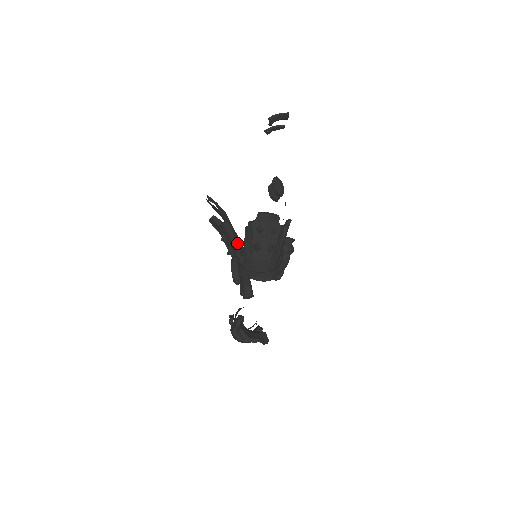
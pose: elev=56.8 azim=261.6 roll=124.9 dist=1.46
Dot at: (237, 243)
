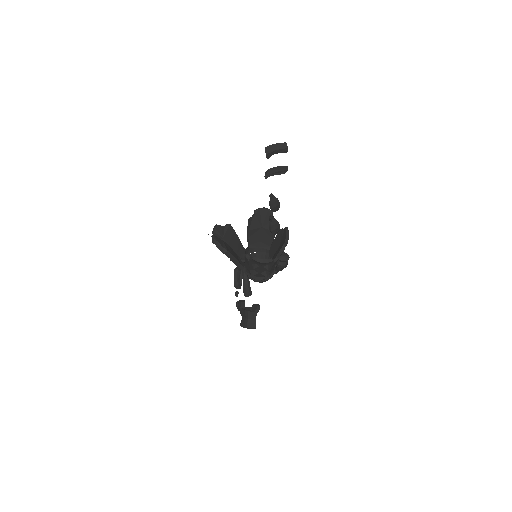
Dot at: occluded
